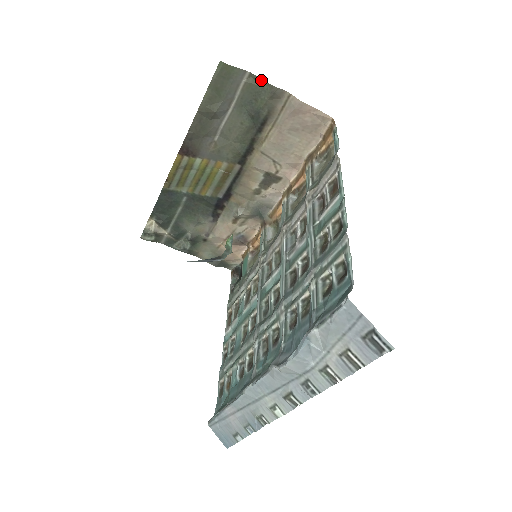
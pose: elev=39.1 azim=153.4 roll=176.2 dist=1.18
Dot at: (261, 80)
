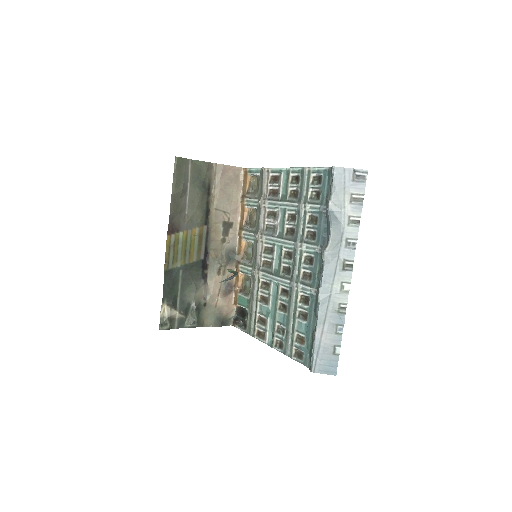
Dot at: (199, 161)
